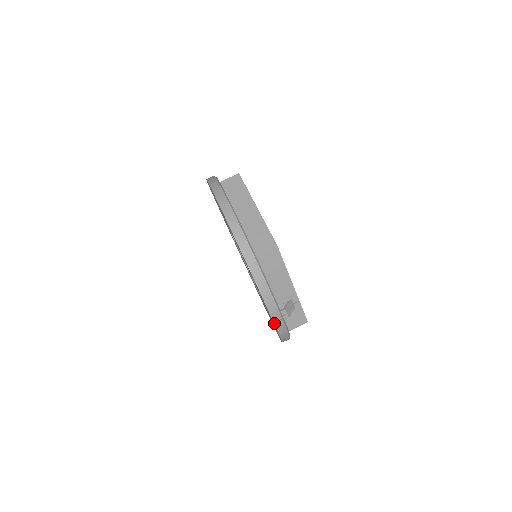
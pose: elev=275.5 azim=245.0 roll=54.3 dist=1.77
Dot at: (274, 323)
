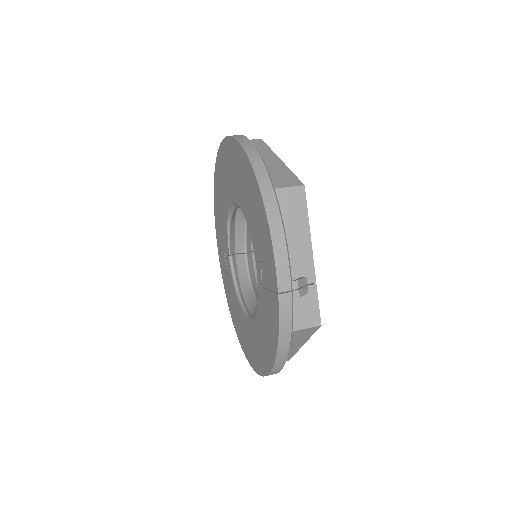
Dot at: (278, 295)
